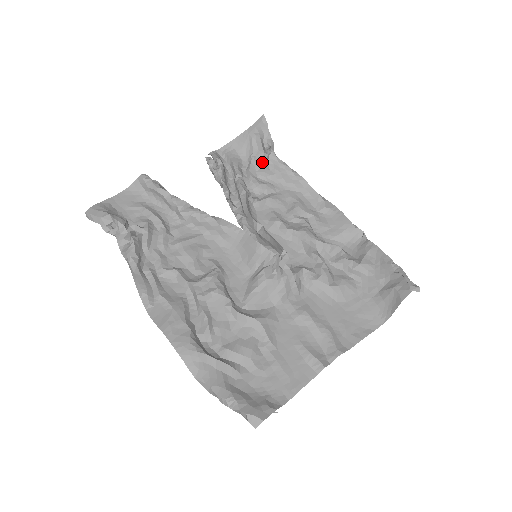
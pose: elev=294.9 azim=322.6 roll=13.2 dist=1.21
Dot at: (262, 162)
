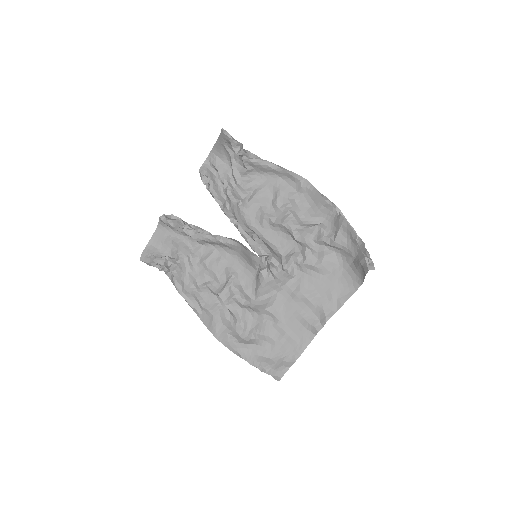
Dot at: (240, 163)
